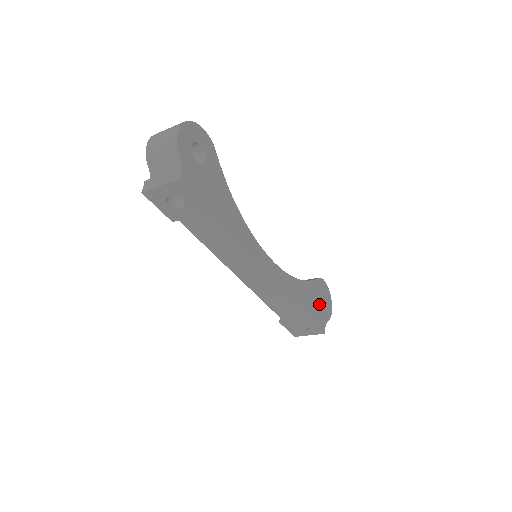
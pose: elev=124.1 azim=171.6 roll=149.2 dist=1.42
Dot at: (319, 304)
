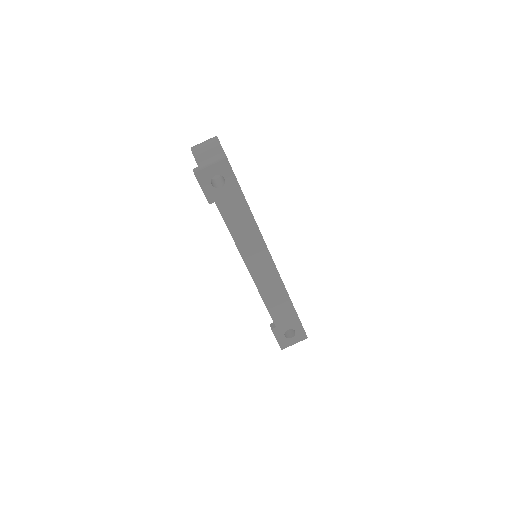
Dot at: occluded
